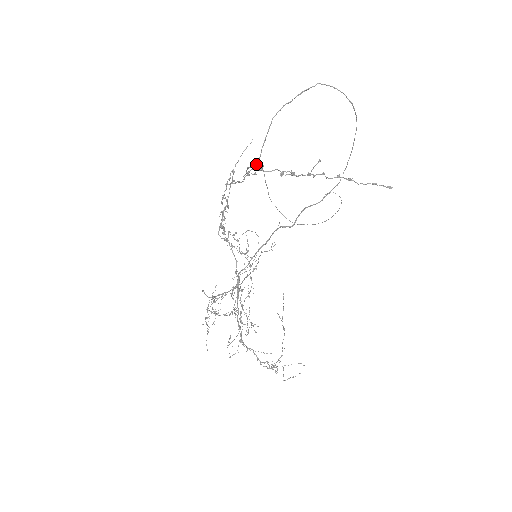
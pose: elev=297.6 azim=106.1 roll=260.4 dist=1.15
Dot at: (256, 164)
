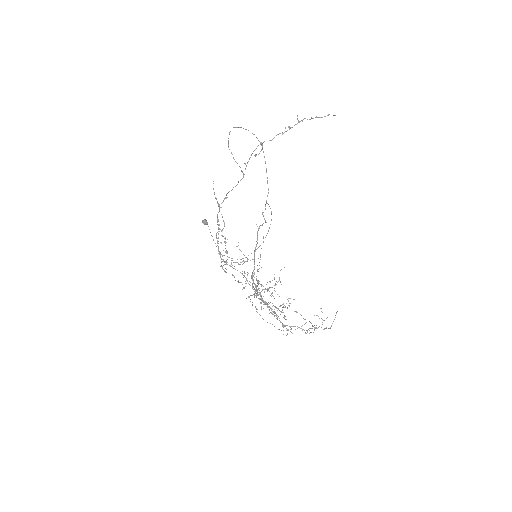
Dot at: occluded
